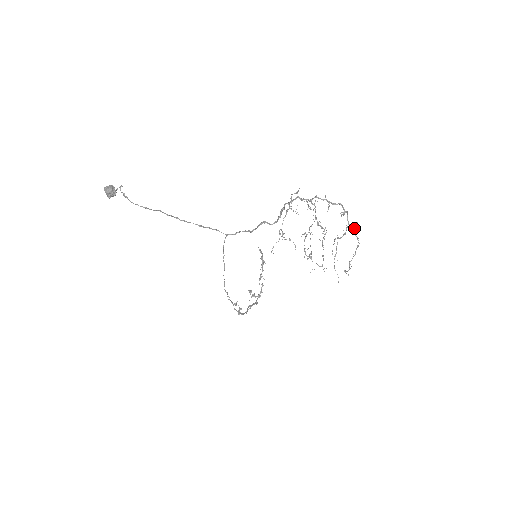
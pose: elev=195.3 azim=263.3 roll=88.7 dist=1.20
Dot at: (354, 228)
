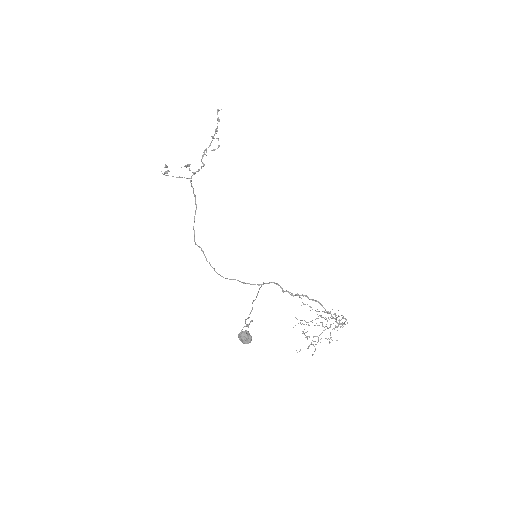
Dot at: (335, 315)
